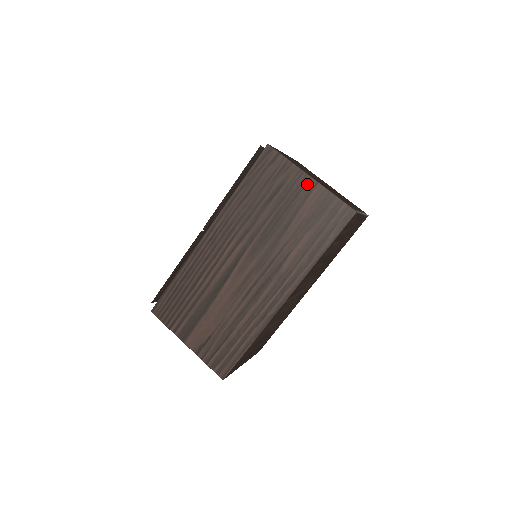
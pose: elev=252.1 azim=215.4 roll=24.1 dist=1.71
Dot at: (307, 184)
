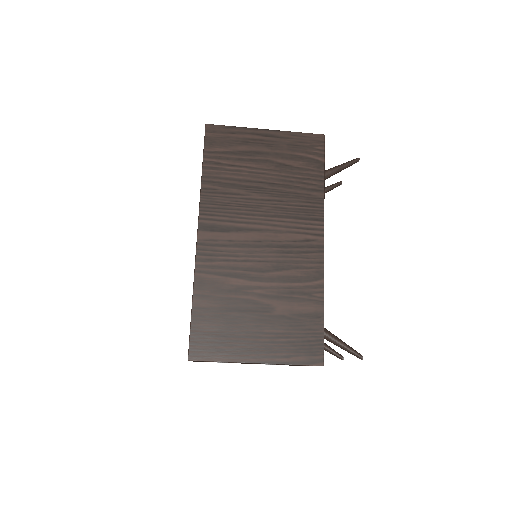
Dot at: occluded
